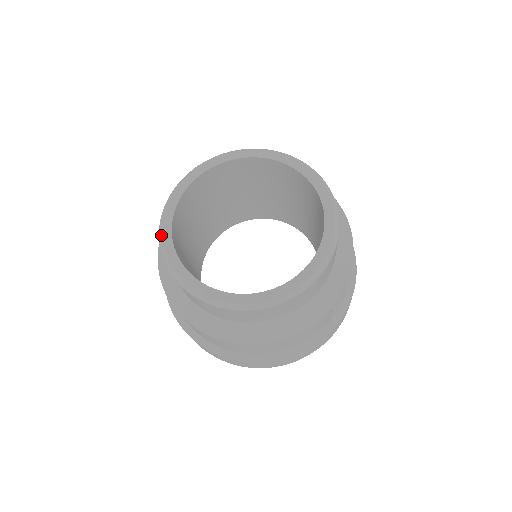
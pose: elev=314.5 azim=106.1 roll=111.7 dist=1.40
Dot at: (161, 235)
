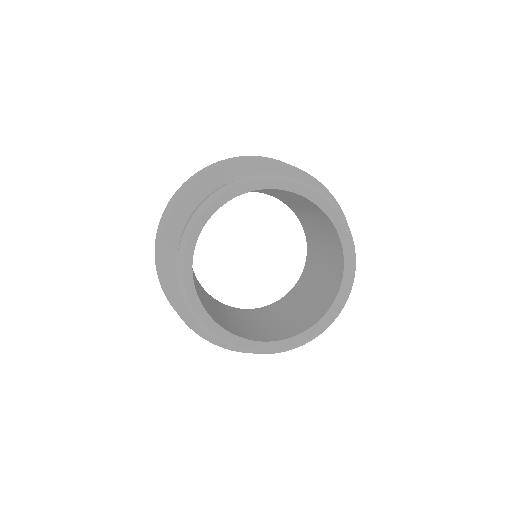
Dot at: (200, 211)
